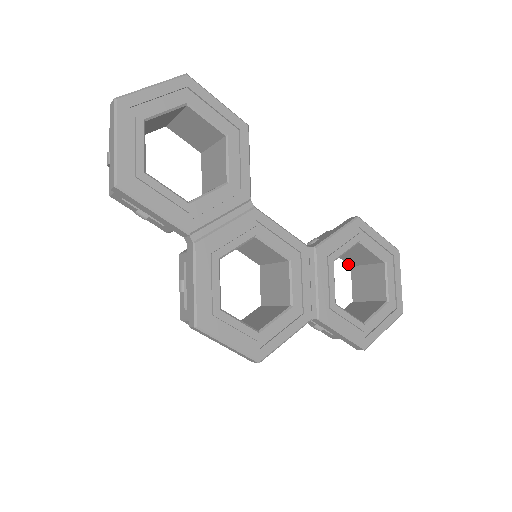
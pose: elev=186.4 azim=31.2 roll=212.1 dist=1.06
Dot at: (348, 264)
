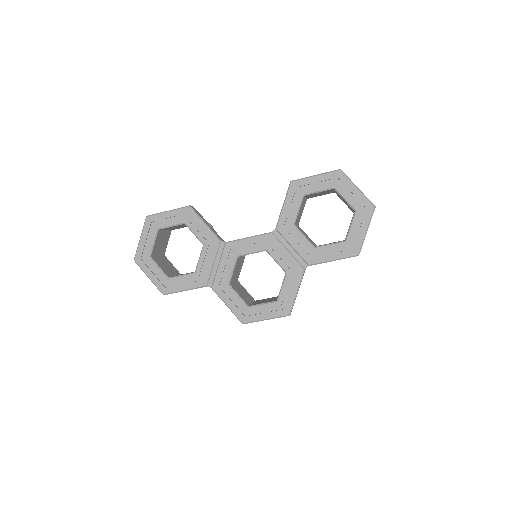
Dot at: occluded
